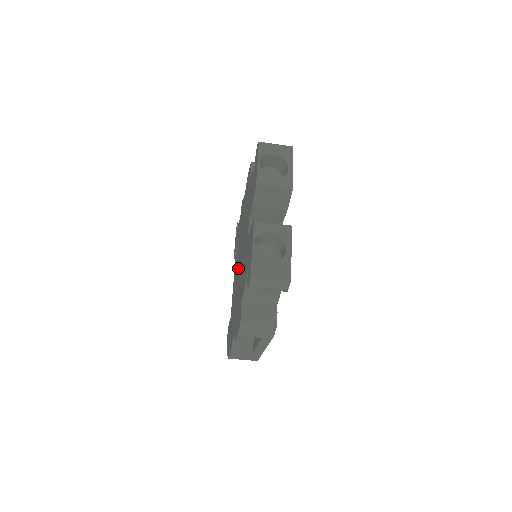
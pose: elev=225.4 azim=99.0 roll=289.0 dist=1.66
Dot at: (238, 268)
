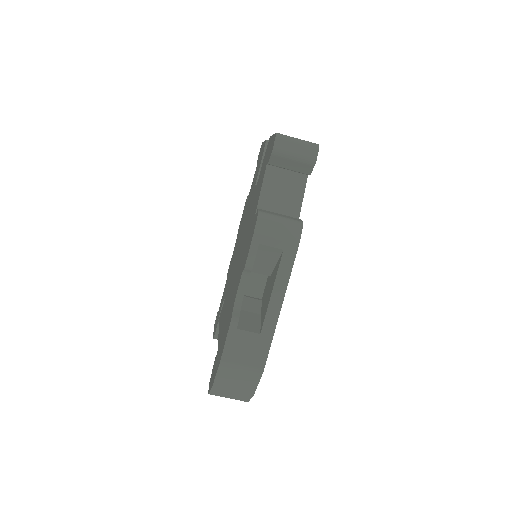
Dot at: (234, 272)
